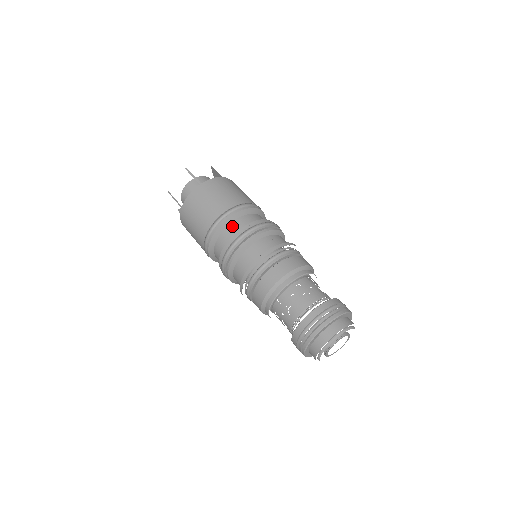
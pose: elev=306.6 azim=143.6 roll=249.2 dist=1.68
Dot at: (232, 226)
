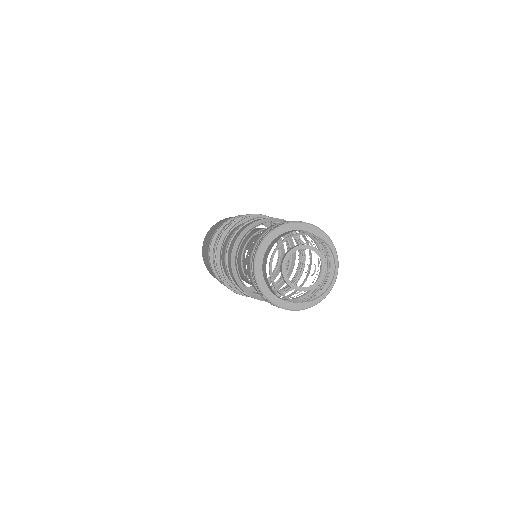
Dot at: occluded
